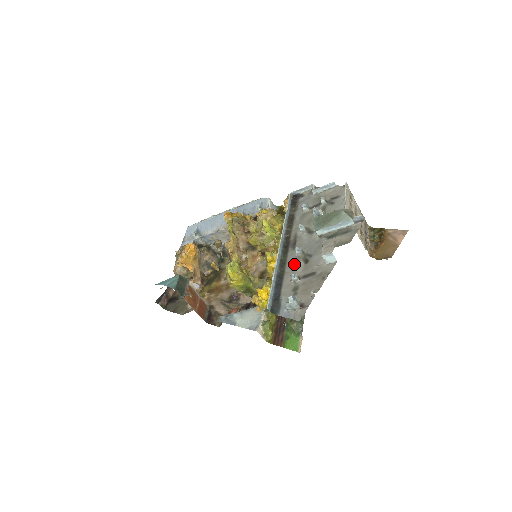
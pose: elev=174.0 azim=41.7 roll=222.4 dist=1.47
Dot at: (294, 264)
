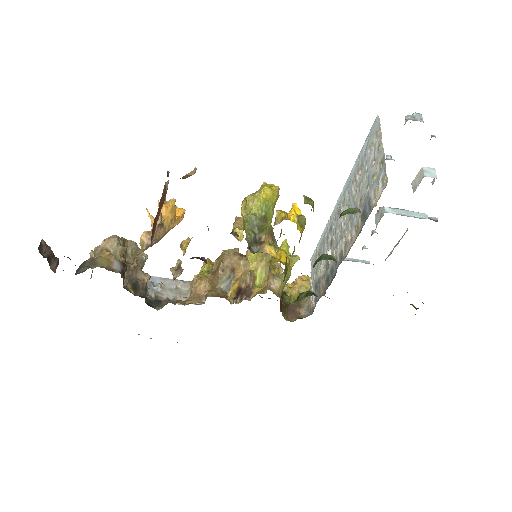
Dot at: occluded
